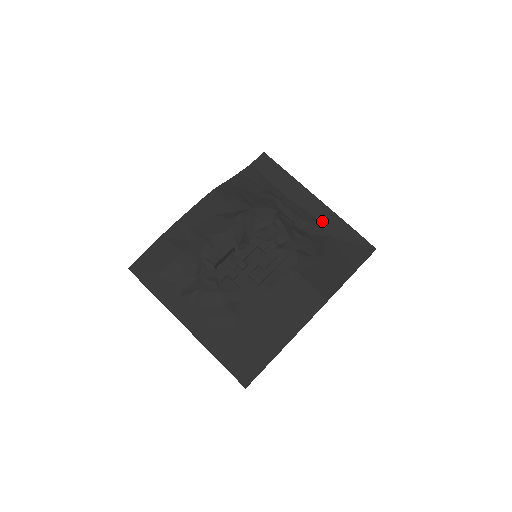
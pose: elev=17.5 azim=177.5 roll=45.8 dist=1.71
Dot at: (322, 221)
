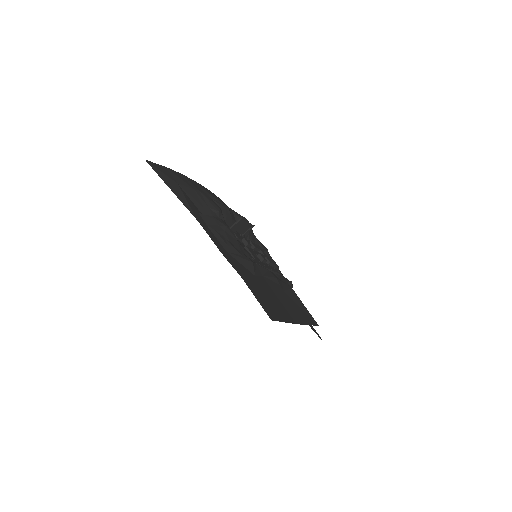
Dot at: occluded
